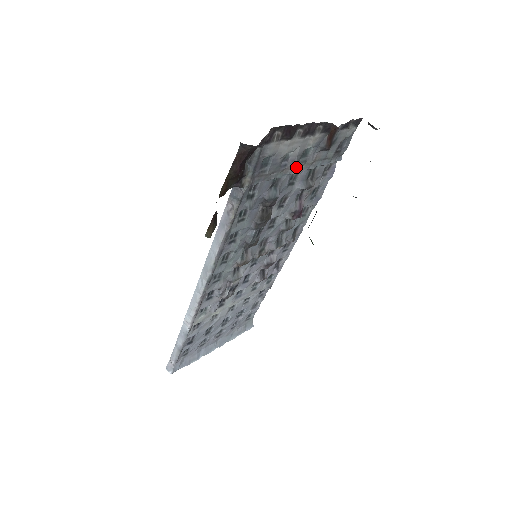
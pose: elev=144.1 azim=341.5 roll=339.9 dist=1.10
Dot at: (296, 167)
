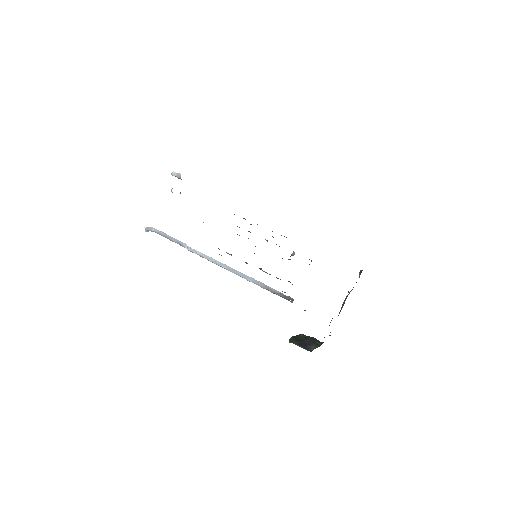
Dot at: occluded
